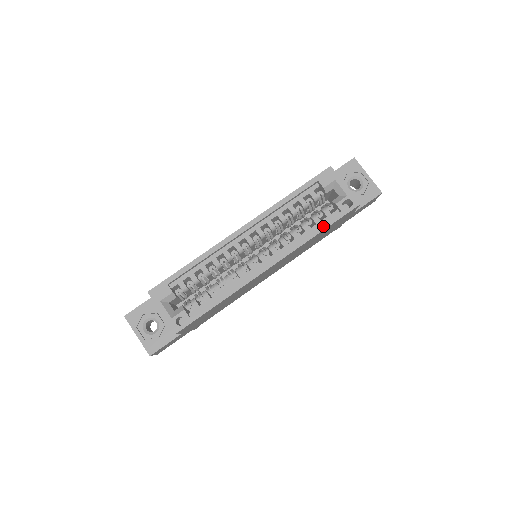
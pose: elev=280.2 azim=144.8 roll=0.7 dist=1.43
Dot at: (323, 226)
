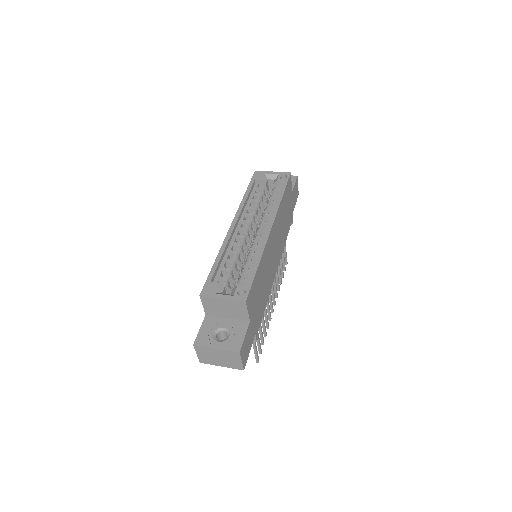
Dot at: (281, 192)
